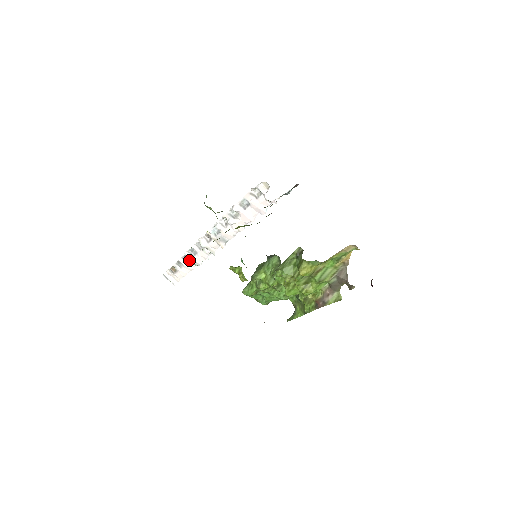
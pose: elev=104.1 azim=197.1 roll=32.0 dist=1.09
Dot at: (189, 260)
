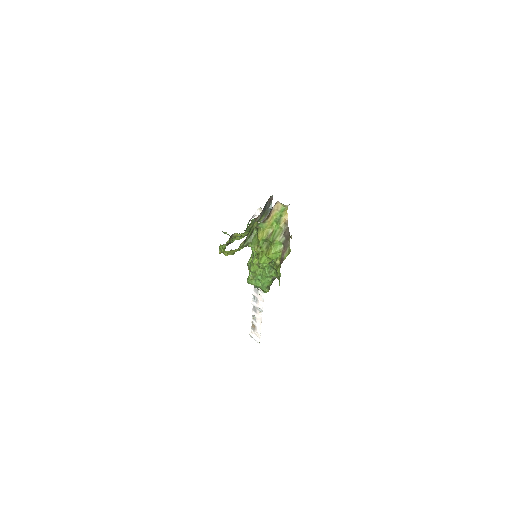
Dot at: (257, 309)
